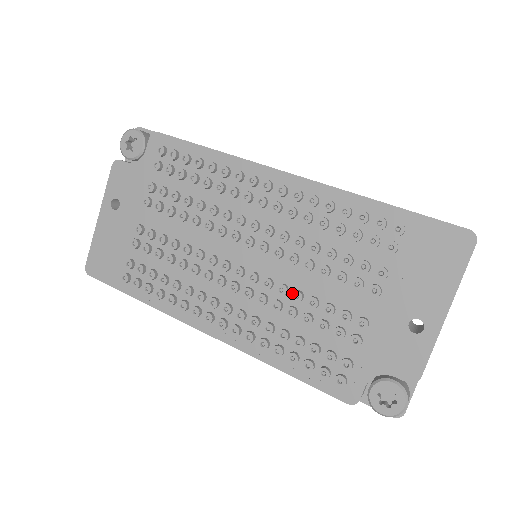
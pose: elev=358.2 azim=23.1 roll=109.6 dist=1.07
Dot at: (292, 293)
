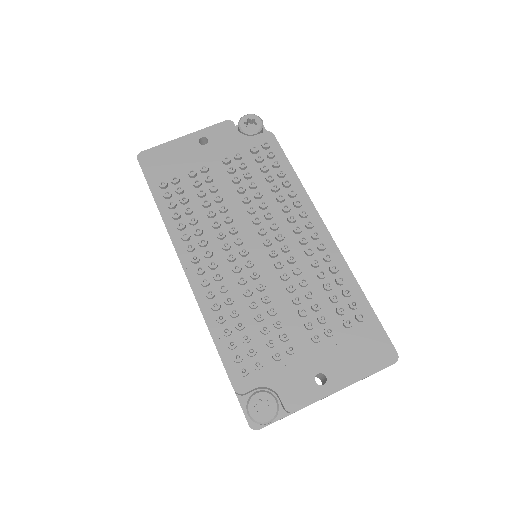
Dot at: (266, 293)
